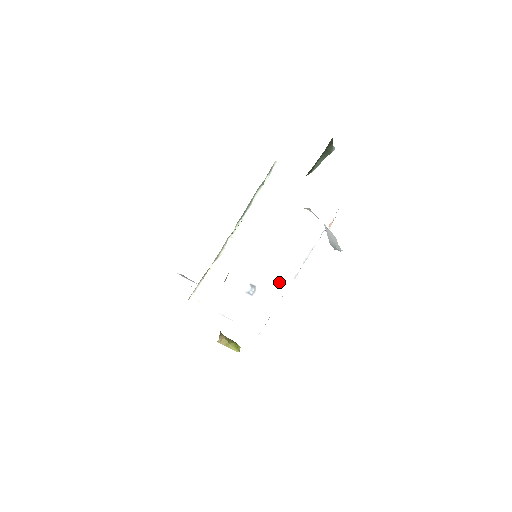
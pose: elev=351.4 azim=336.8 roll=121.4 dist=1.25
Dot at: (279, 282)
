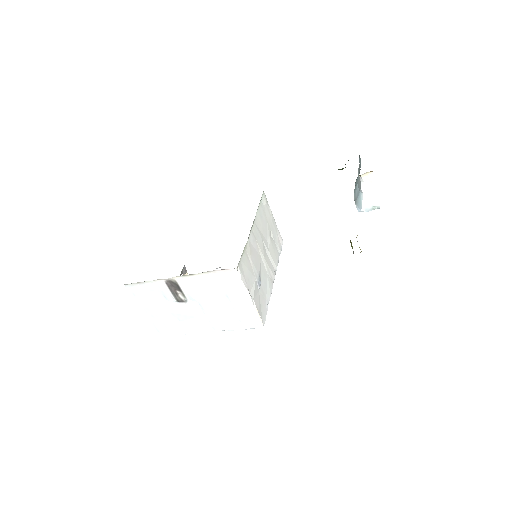
Dot at: (268, 283)
